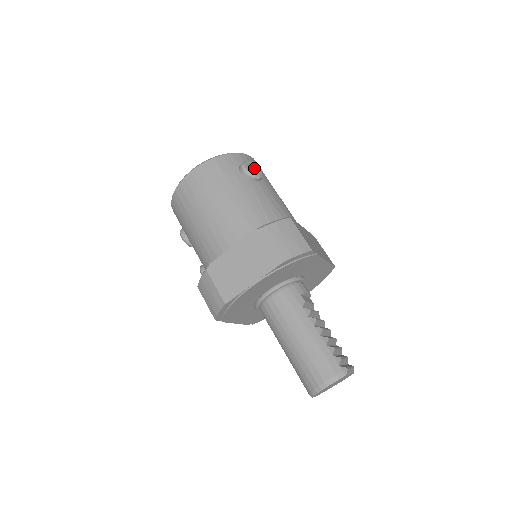
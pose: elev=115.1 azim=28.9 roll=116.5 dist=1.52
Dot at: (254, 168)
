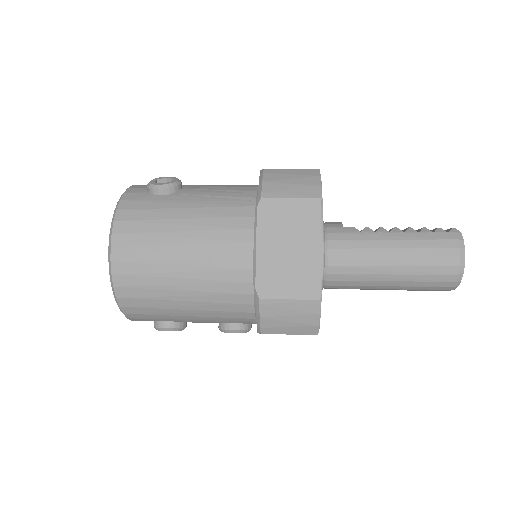
Dot at: occluded
